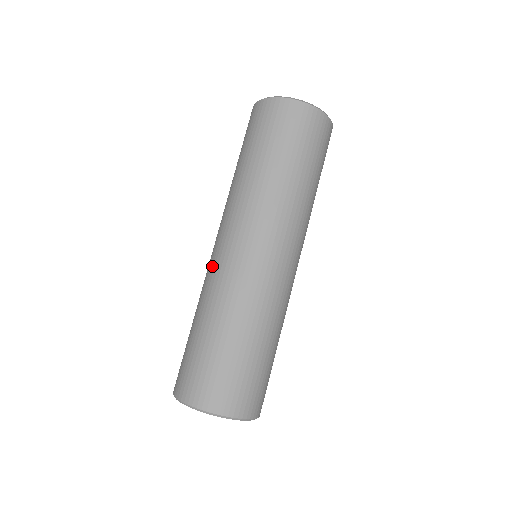
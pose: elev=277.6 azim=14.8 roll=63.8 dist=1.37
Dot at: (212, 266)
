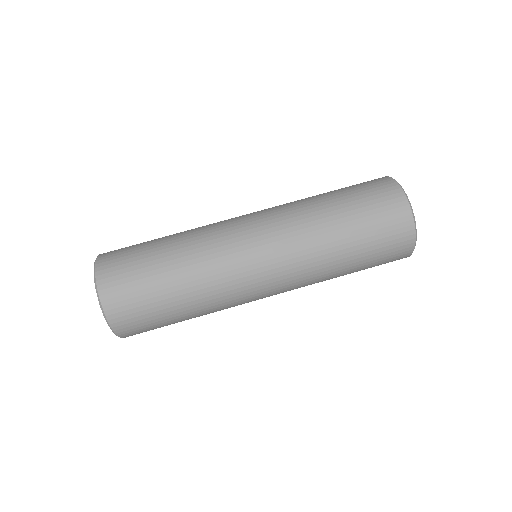
Dot at: (226, 232)
